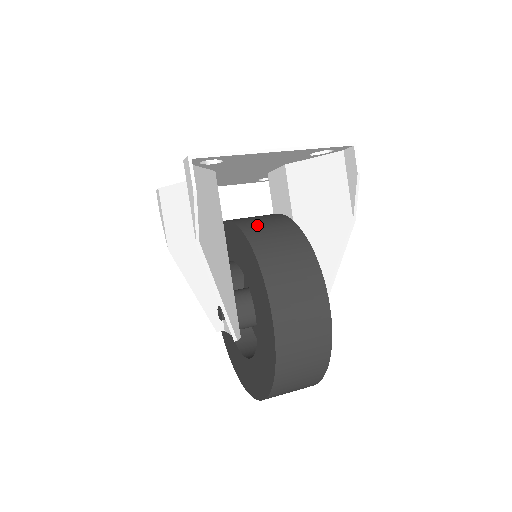
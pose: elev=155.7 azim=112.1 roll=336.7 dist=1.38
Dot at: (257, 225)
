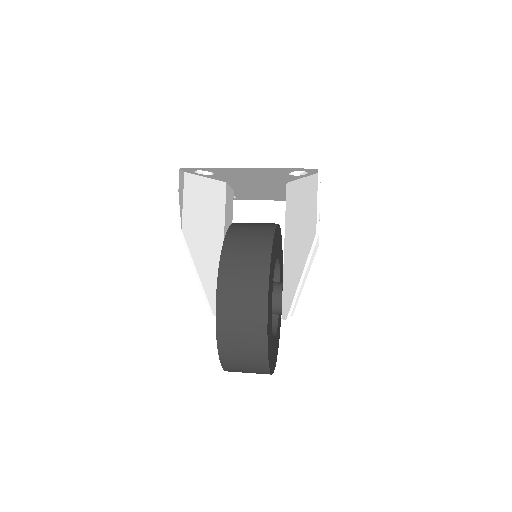
Dot at: (244, 227)
